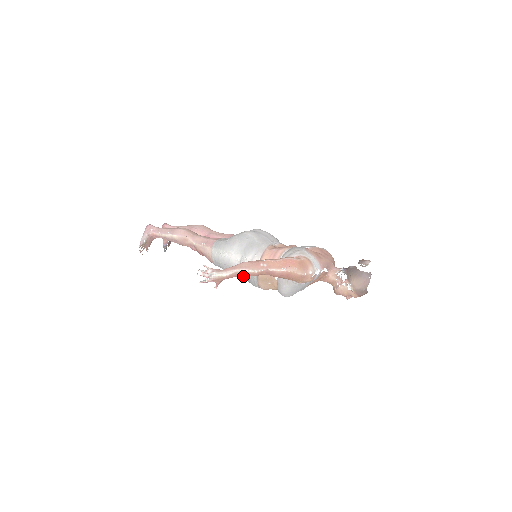
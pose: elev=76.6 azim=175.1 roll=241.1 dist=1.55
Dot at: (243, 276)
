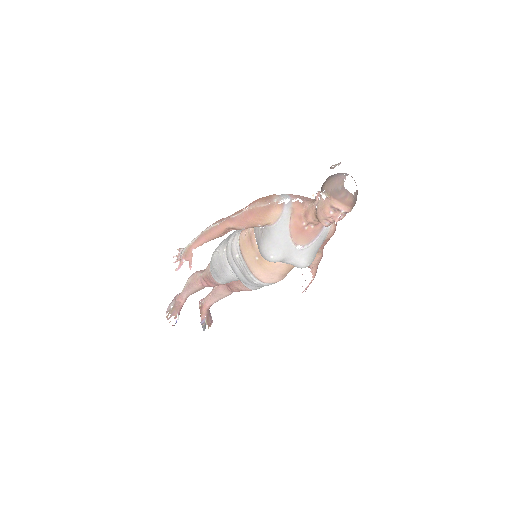
Dot at: (235, 269)
